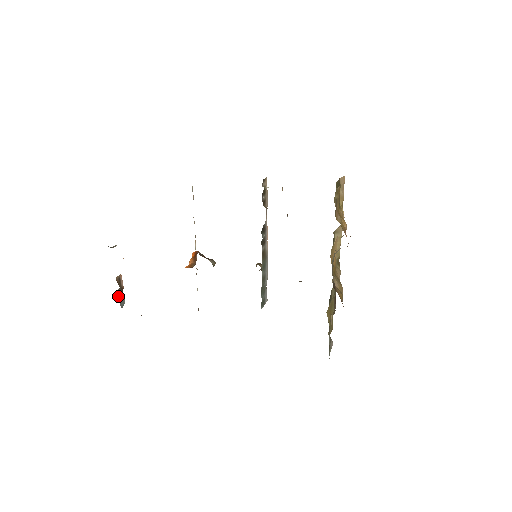
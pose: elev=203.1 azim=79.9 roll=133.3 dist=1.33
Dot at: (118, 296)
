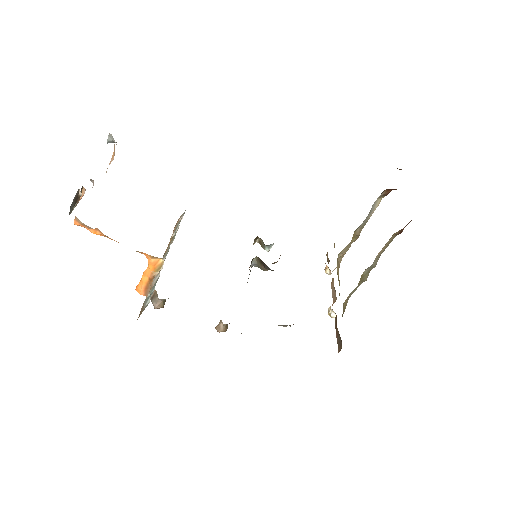
Dot at: (76, 193)
